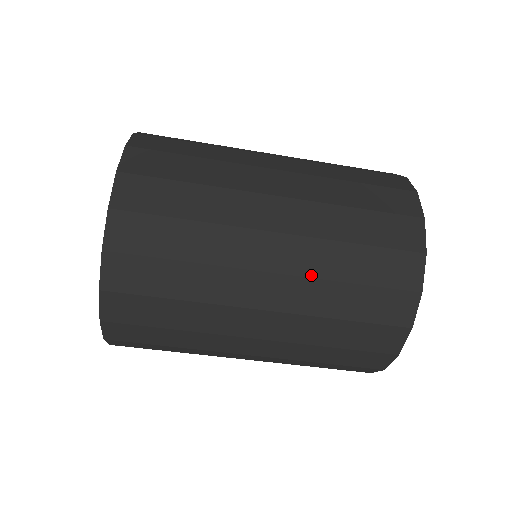
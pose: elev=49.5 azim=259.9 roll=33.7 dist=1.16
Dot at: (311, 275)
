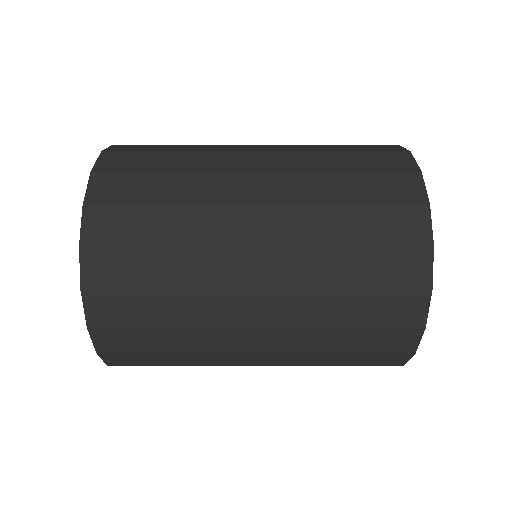
Dot at: (304, 287)
